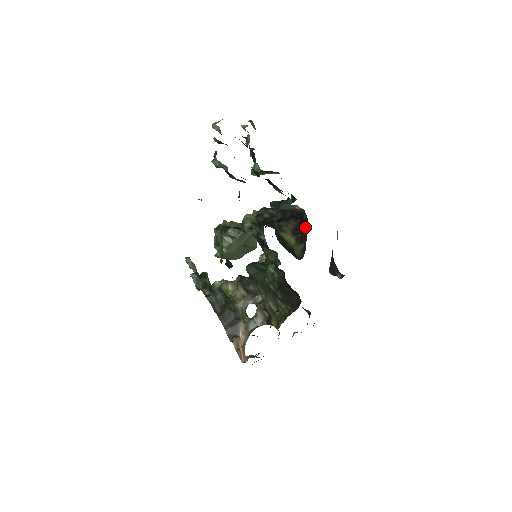
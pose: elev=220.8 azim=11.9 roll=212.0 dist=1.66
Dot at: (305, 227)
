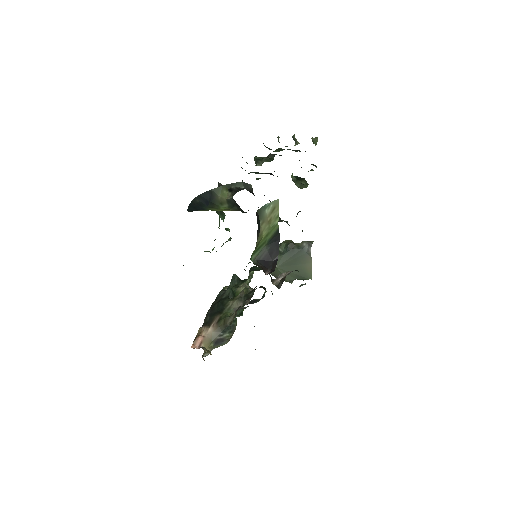
Dot at: occluded
